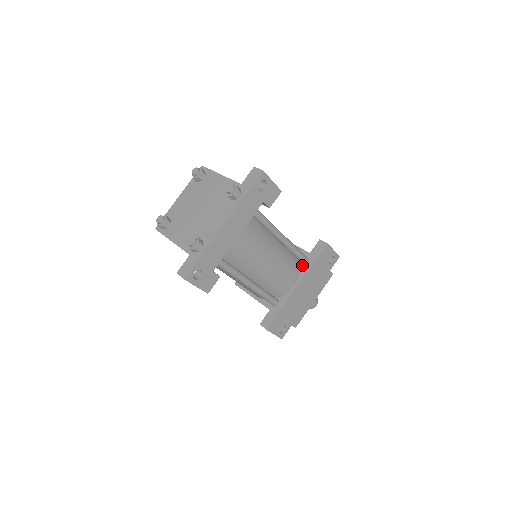
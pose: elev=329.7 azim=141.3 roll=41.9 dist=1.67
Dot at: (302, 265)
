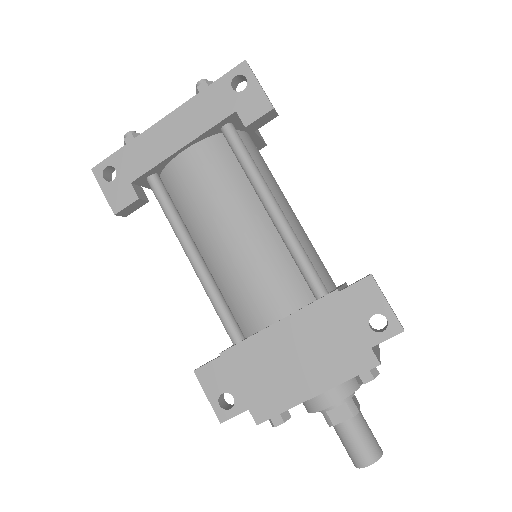
Dot at: occluded
